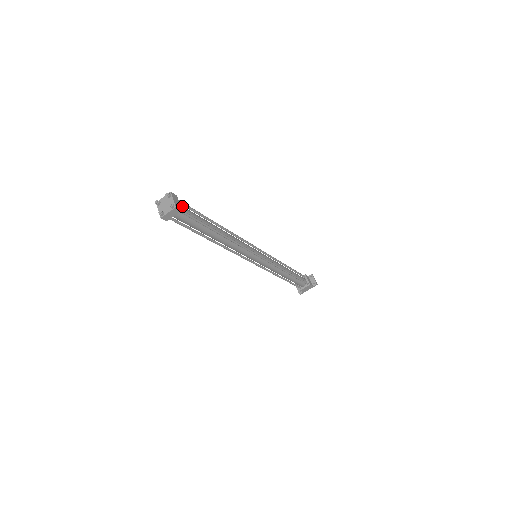
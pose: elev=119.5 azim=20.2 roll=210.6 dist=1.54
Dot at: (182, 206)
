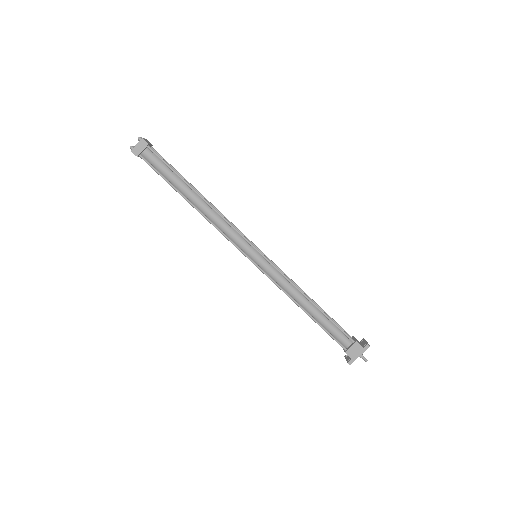
Dot at: occluded
